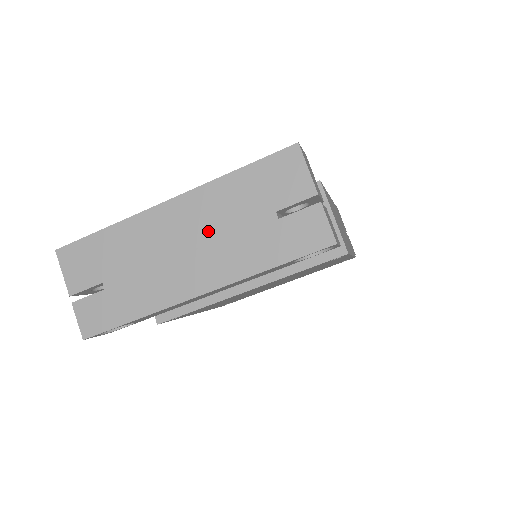
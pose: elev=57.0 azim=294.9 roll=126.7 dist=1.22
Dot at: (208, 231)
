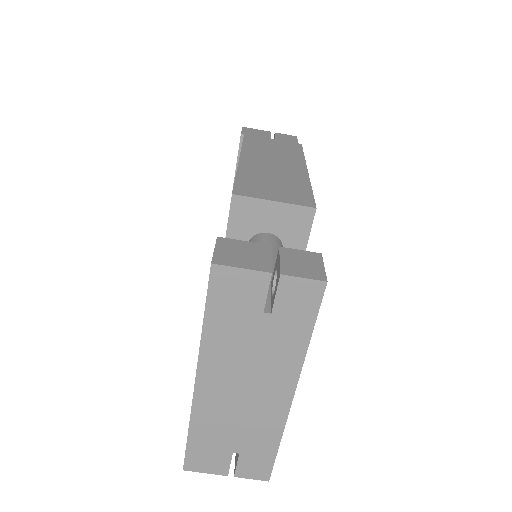
Dot at: (243, 368)
